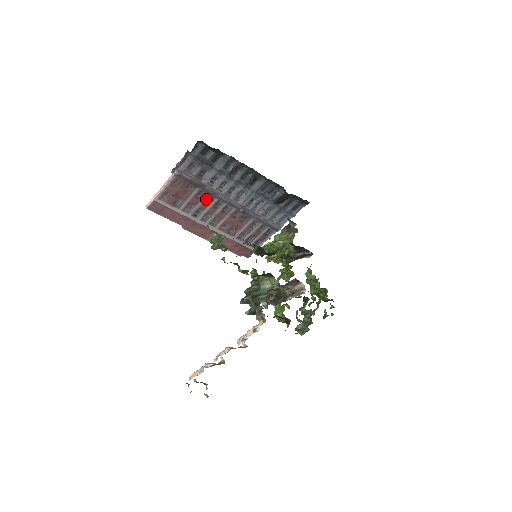
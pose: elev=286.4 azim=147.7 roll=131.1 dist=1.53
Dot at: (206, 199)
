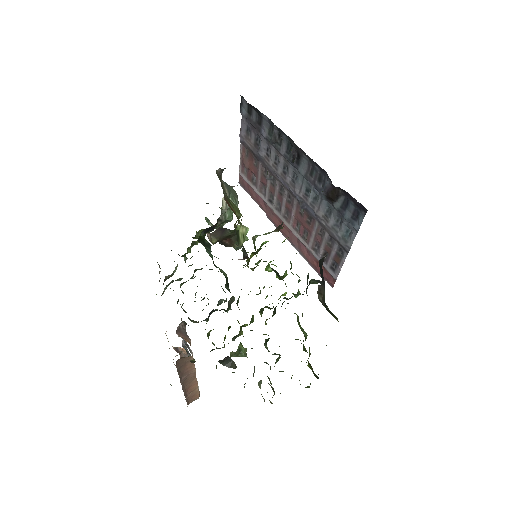
Dot at: (269, 179)
